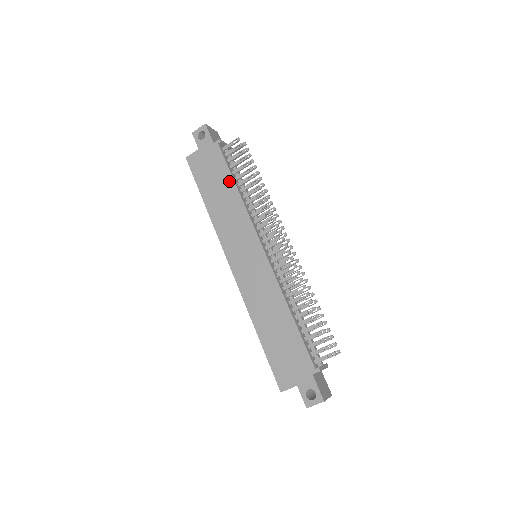
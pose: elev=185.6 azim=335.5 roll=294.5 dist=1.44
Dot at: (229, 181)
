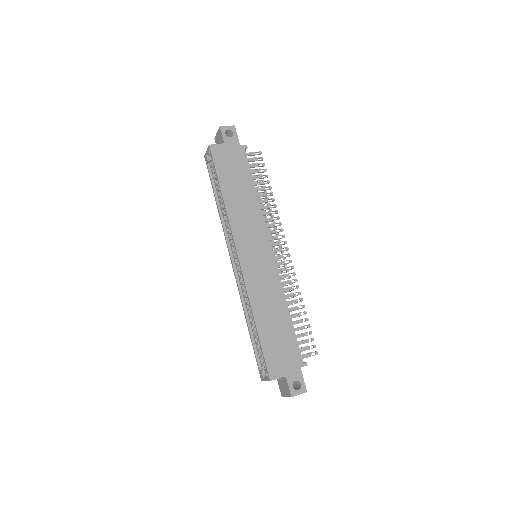
Dot at: (250, 183)
